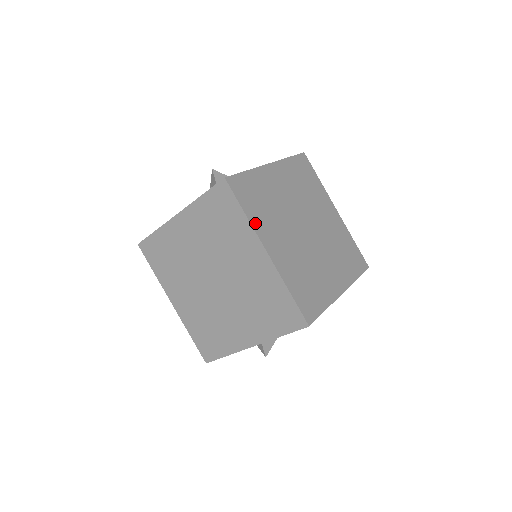
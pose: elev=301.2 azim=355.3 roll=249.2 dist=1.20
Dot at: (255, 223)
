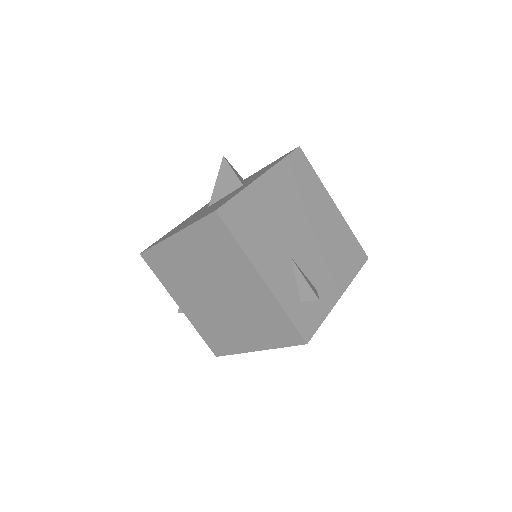
Dot at: occluded
